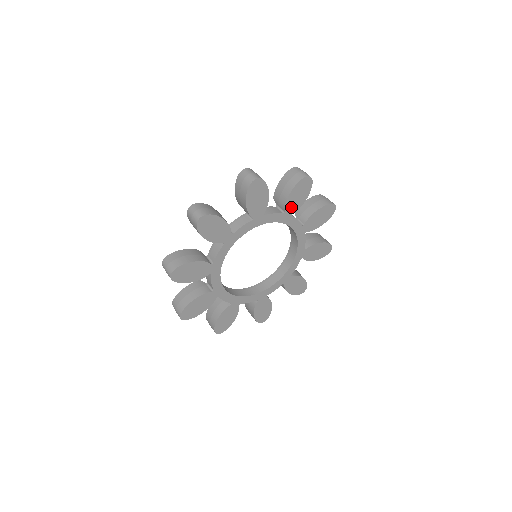
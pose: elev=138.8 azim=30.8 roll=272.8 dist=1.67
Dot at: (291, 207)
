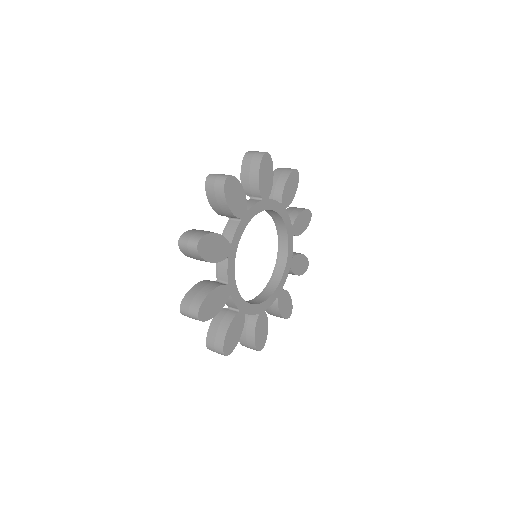
Dot at: (286, 199)
